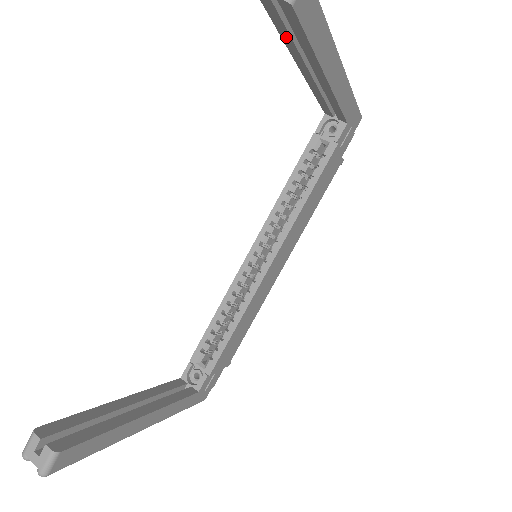
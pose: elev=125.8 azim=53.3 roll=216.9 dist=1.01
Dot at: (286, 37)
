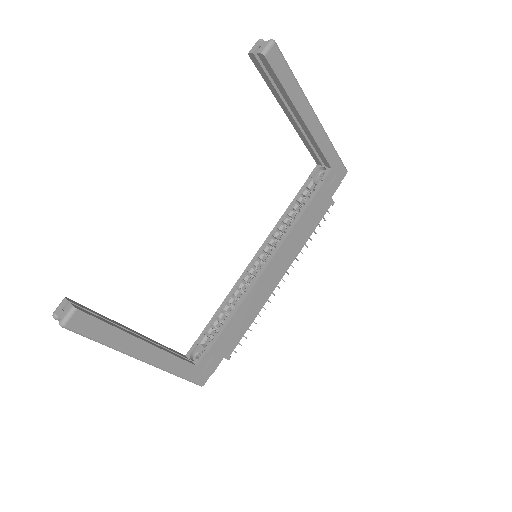
Dot at: (271, 87)
